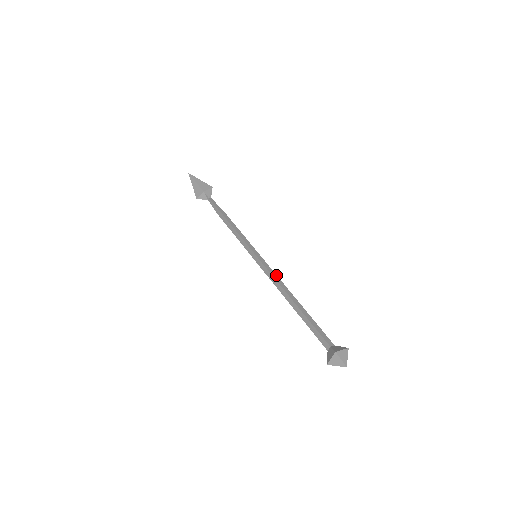
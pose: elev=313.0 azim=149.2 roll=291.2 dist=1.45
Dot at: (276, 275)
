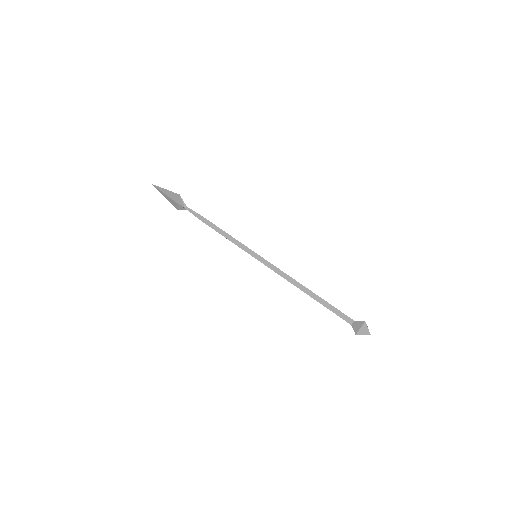
Dot at: (281, 271)
